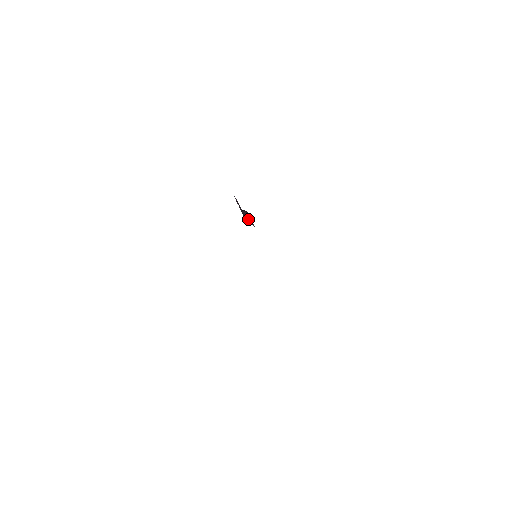
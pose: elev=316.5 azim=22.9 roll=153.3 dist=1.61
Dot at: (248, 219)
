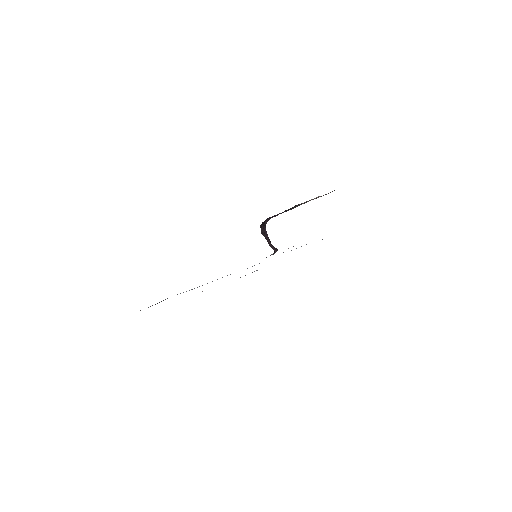
Dot at: occluded
